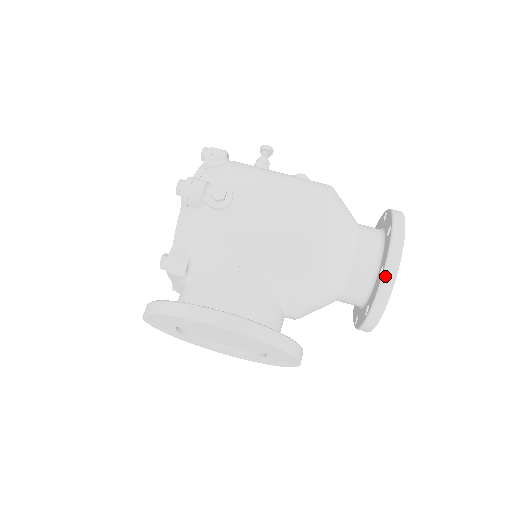
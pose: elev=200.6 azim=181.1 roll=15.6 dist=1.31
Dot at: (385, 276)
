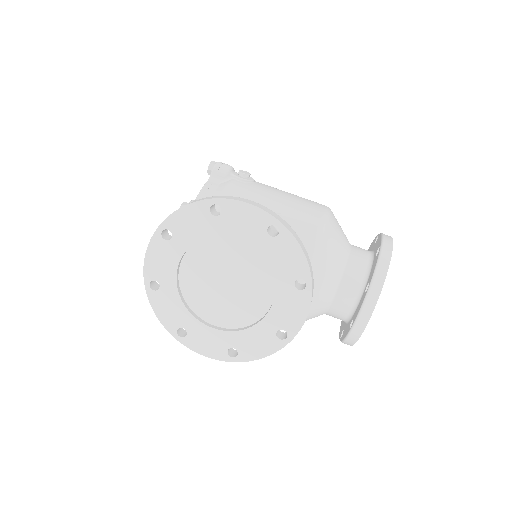
Dot at: (383, 248)
